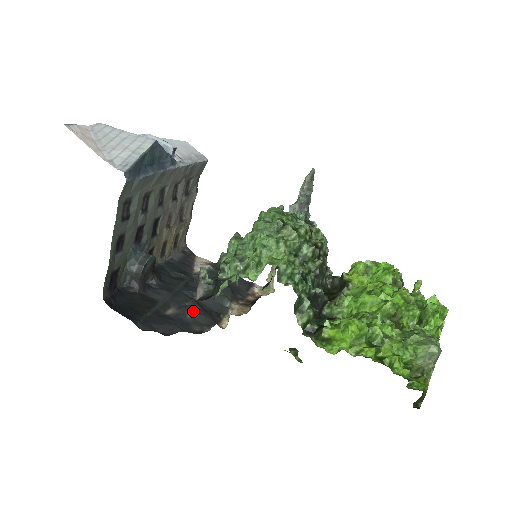
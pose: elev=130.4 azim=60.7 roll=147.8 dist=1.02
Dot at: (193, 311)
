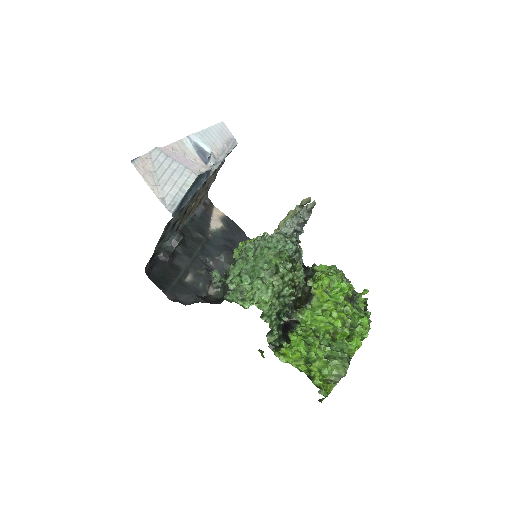
Dot at: (204, 281)
